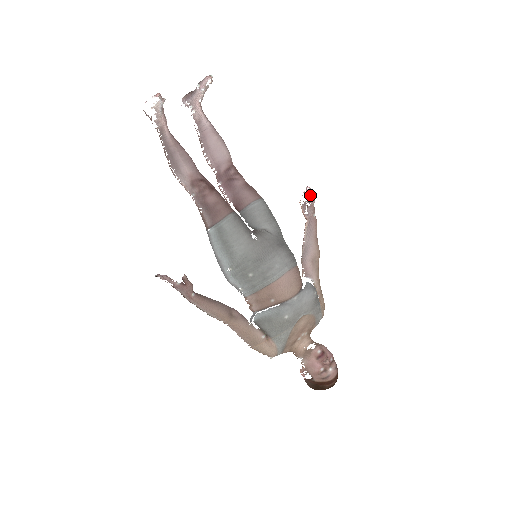
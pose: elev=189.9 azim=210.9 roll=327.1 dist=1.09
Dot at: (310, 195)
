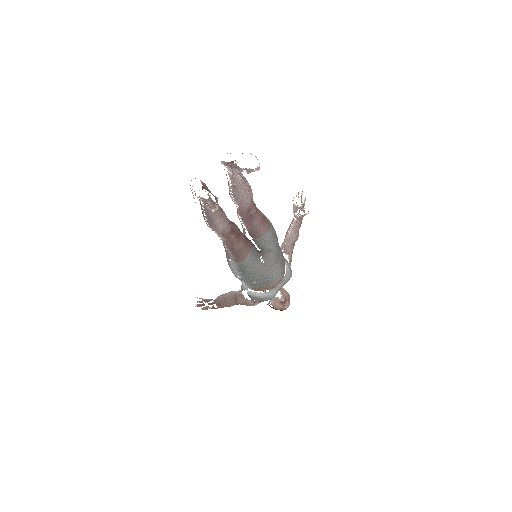
Dot at: (304, 205)
